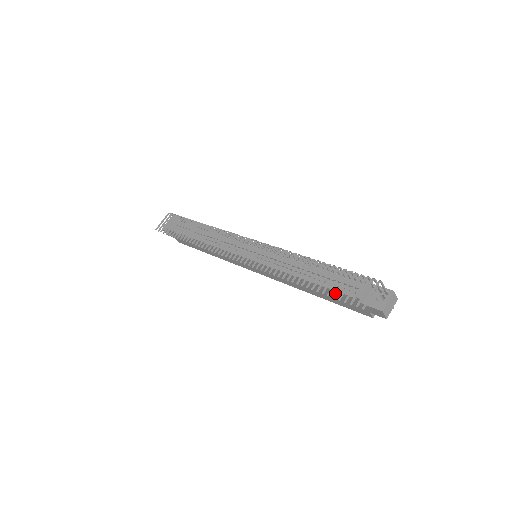
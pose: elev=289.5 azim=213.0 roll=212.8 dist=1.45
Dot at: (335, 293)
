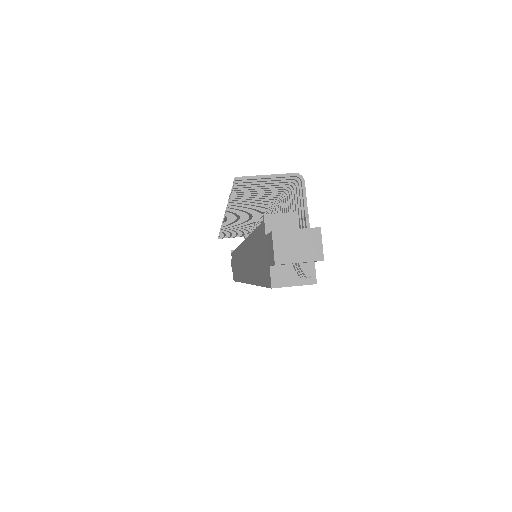
Dot at: occluded
